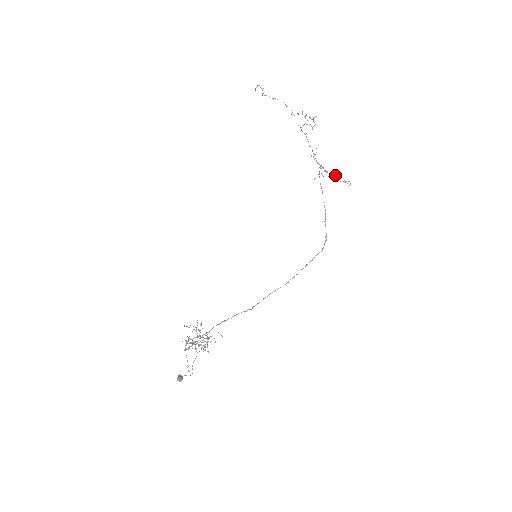
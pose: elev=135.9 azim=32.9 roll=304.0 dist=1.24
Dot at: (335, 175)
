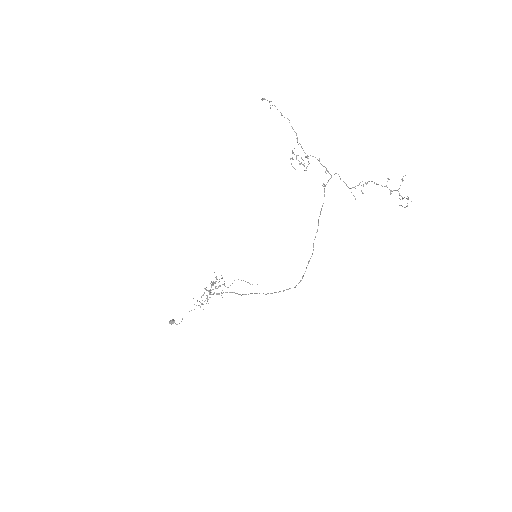
Dot at: occluded
